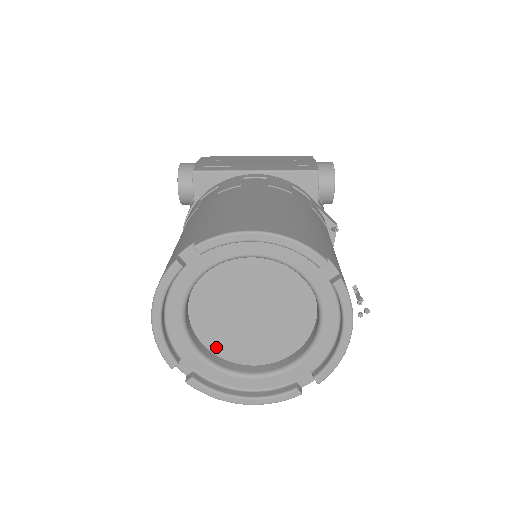
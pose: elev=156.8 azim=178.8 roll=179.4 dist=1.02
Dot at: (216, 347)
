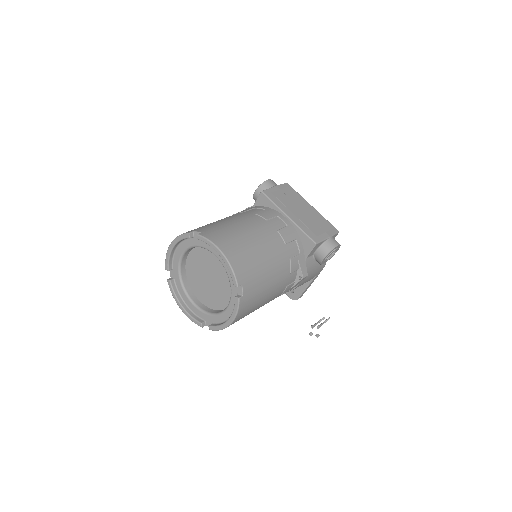
Dot at: (190, 278)
